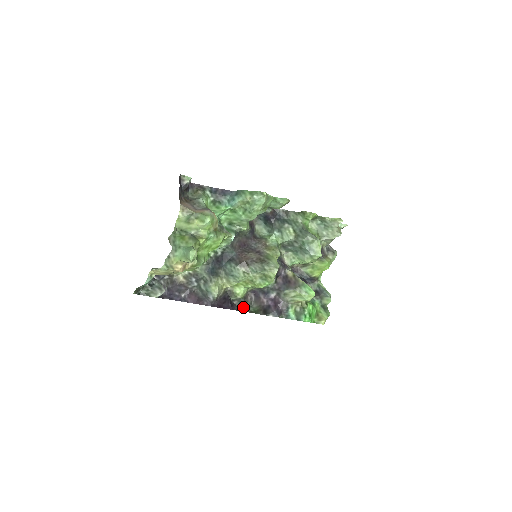
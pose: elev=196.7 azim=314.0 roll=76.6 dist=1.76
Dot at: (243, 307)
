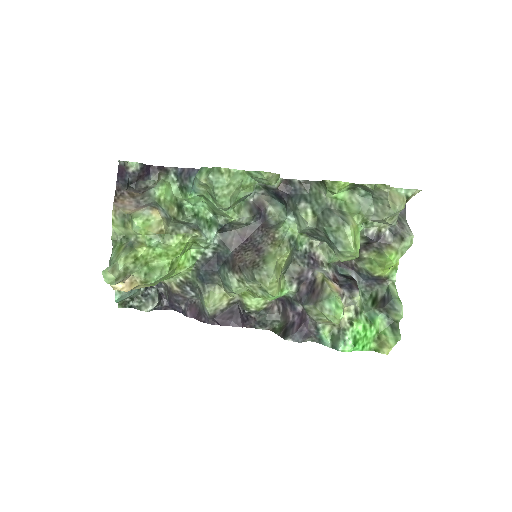
Dot at: (265, 322)
